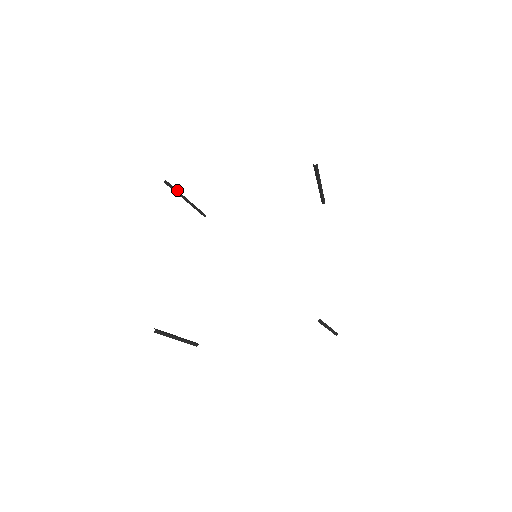
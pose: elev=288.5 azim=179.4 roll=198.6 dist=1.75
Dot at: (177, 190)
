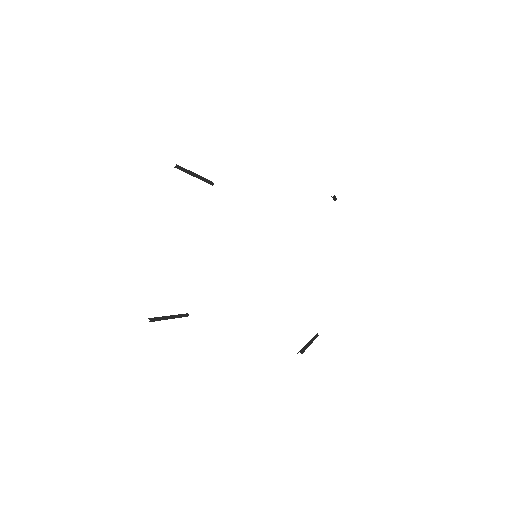
Dot at: (187, 170)
